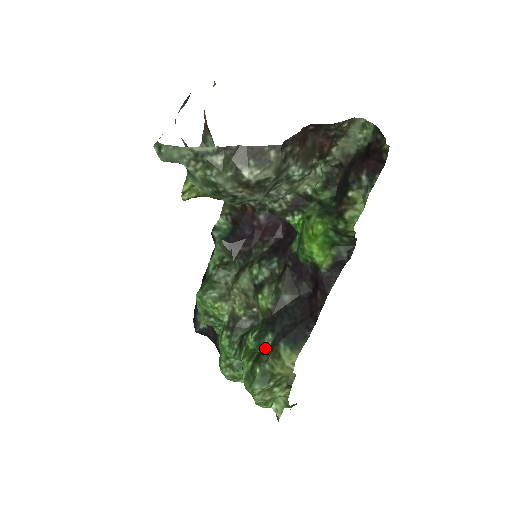
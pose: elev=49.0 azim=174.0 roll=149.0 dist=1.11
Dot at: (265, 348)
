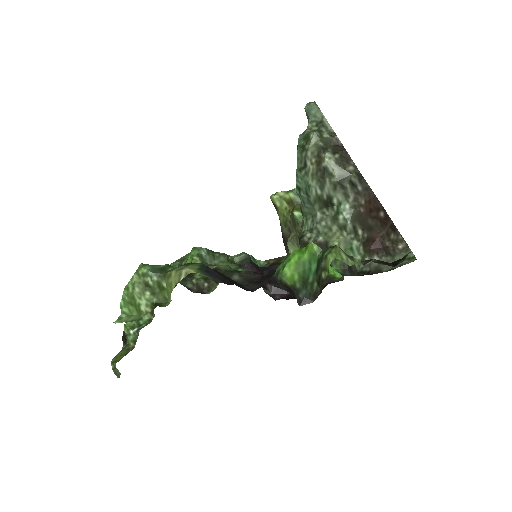
Dot at: occluded
